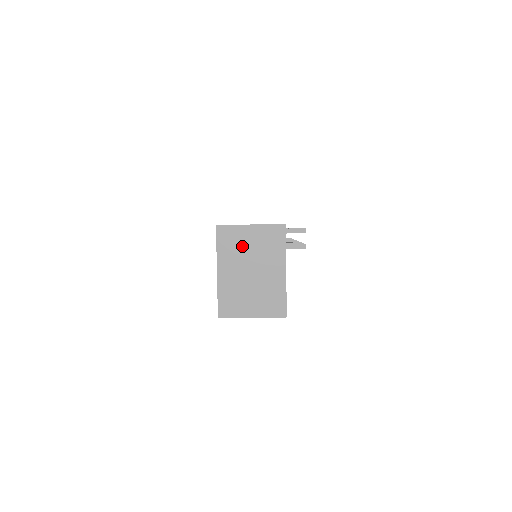
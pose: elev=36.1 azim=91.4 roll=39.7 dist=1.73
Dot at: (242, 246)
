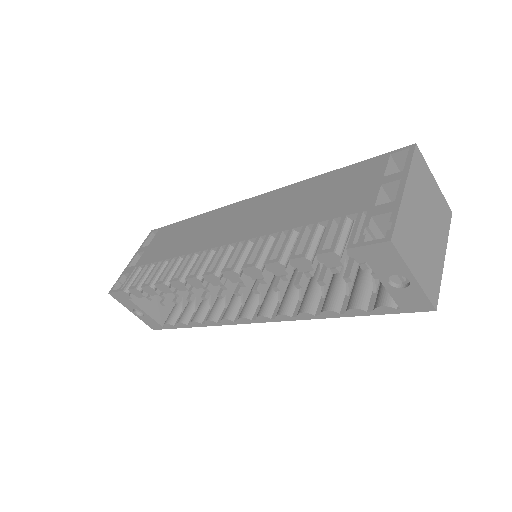
Dot at: (426, 190)
